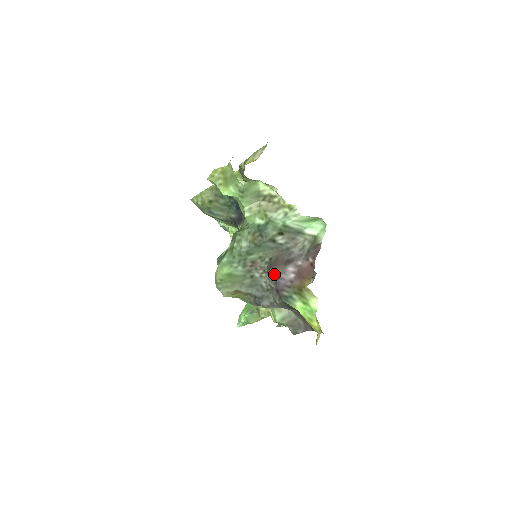
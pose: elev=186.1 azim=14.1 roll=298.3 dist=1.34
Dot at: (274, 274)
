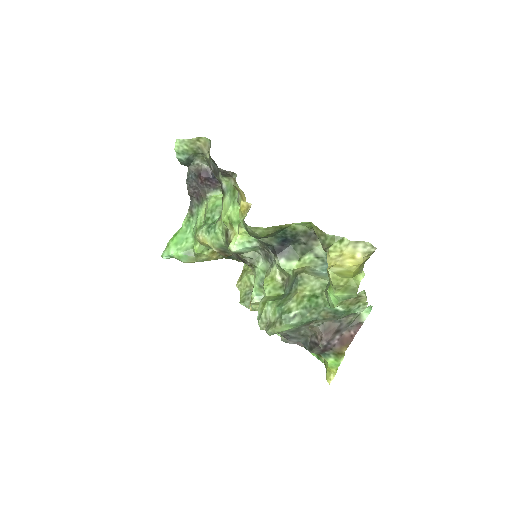
Dot at: (326, 340)
